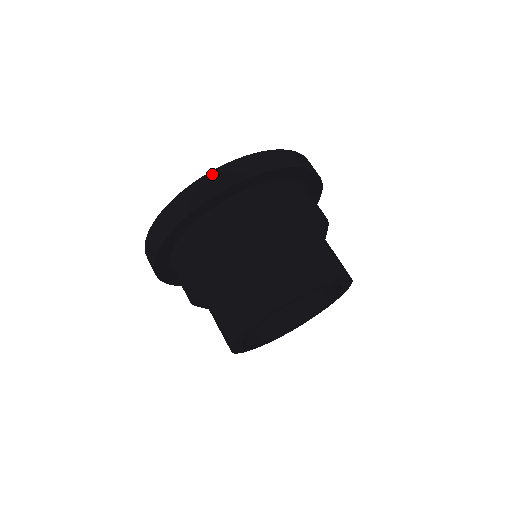
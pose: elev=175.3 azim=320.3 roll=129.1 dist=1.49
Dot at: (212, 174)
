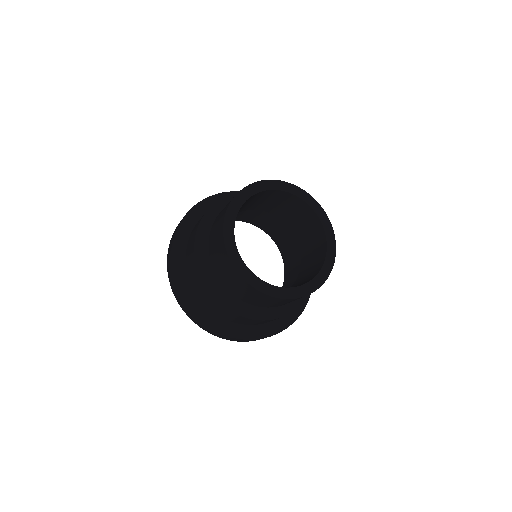
Dot at: occluded
